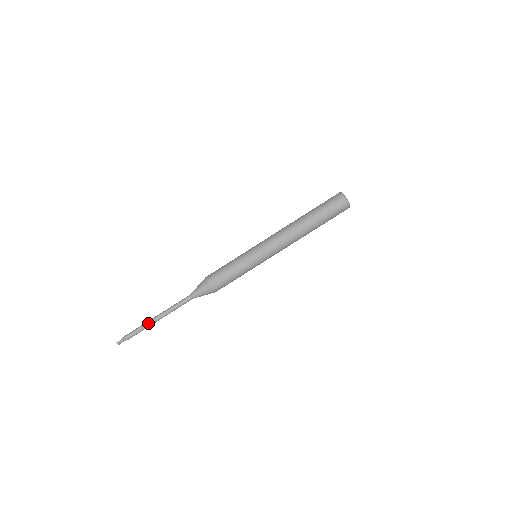
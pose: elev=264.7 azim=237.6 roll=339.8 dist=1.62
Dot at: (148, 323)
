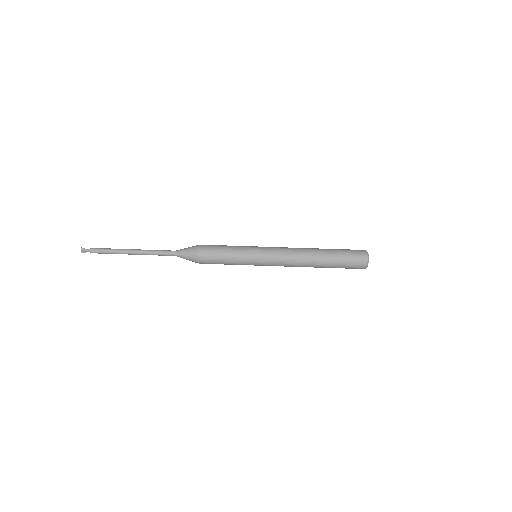
Dot at: (121, 249)
